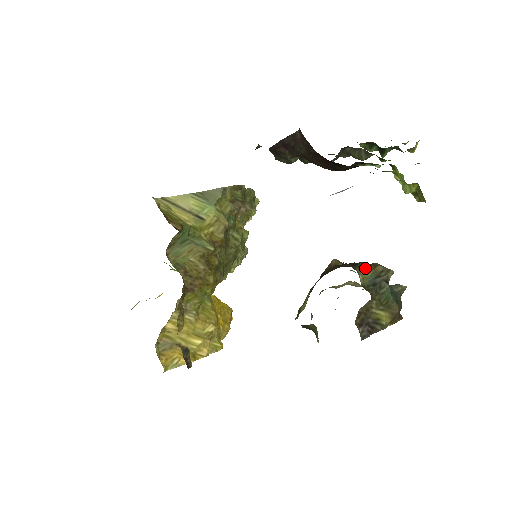
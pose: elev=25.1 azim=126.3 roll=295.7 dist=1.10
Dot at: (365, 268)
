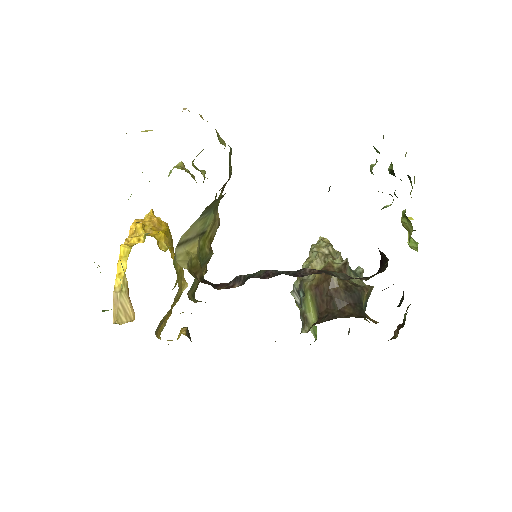
Dot at: (364, 299)
